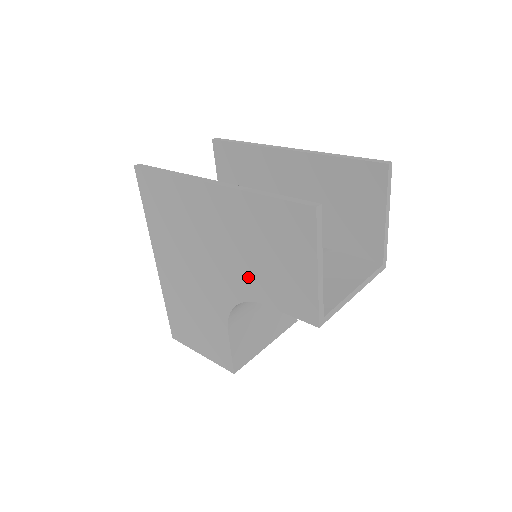
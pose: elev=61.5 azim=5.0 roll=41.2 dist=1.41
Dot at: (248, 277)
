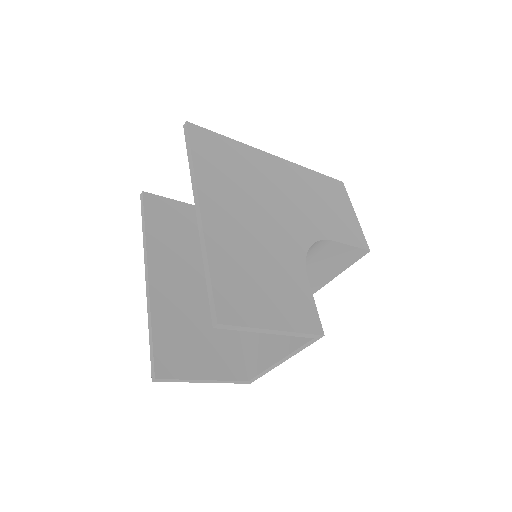
Dot at: occluded
